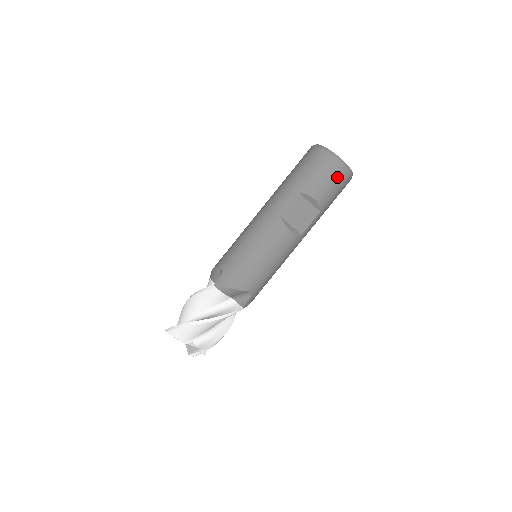
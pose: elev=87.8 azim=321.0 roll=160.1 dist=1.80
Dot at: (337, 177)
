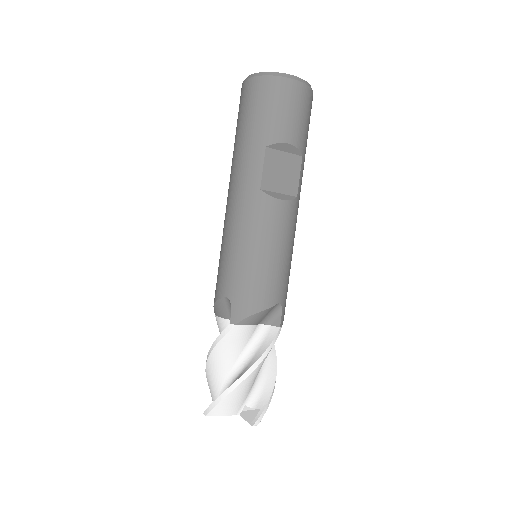
Dot at: (299, 101)
